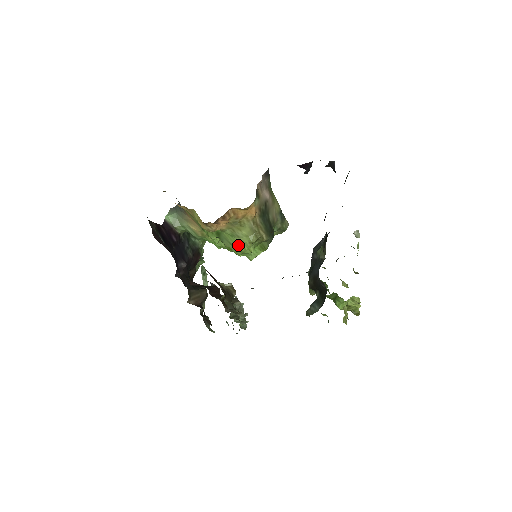
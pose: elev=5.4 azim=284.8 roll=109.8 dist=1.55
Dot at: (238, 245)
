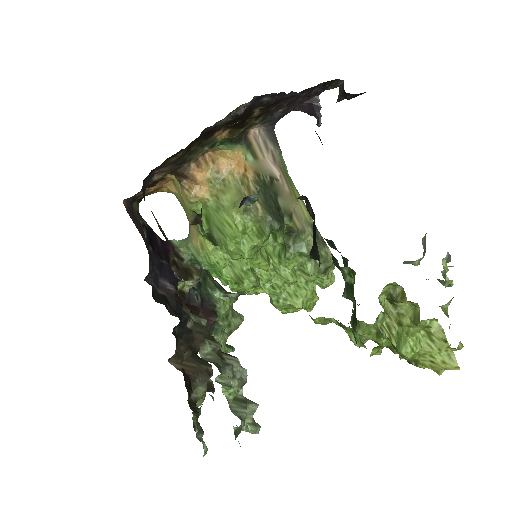
Dot at: (224, 224)
